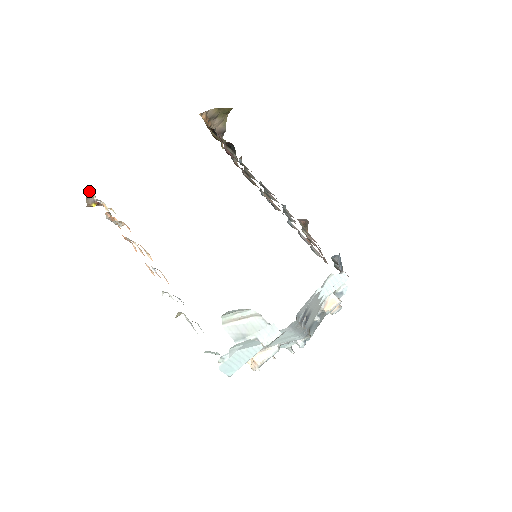
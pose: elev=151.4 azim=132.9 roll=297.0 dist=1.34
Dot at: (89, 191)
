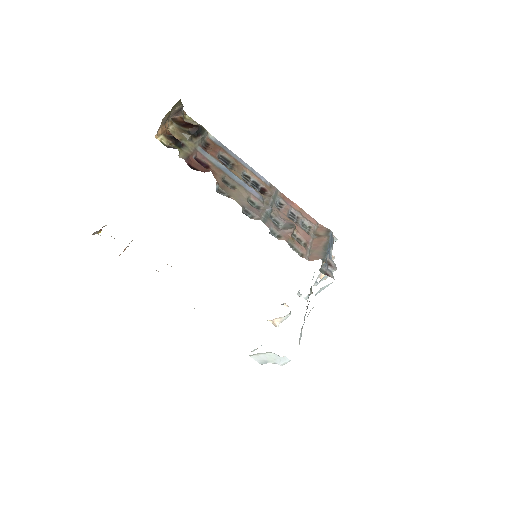
Dot at: occluded
